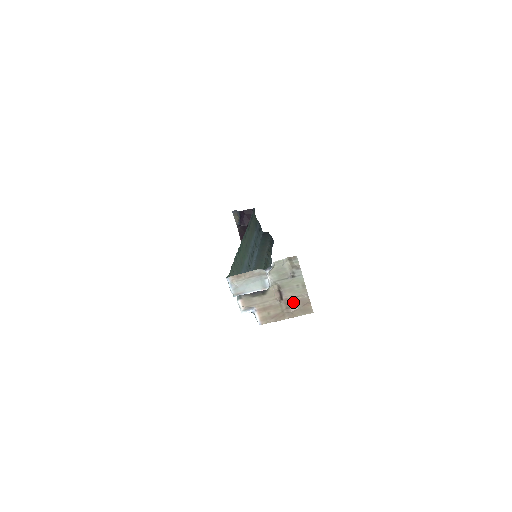
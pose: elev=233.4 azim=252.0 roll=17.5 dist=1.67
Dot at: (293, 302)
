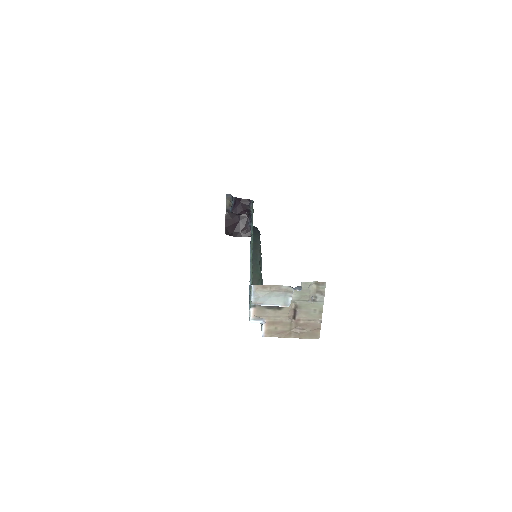
Dot at: (304, 324)
